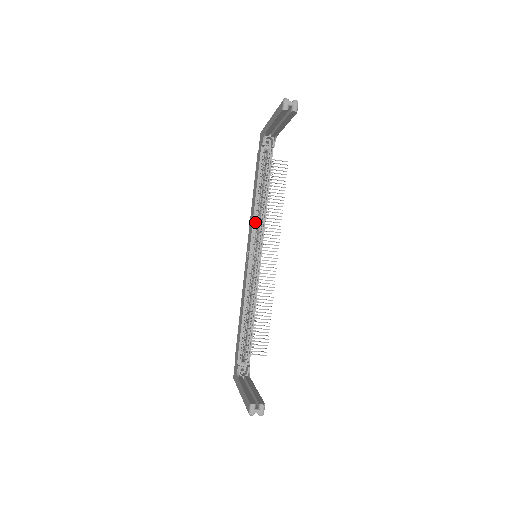
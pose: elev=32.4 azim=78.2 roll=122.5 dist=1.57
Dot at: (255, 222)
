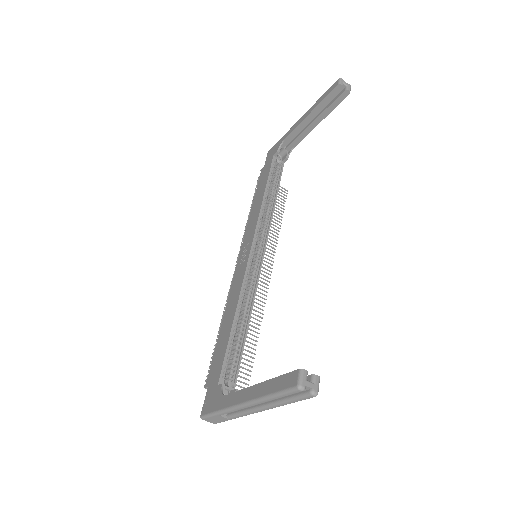
Dot at: (260, 219)
